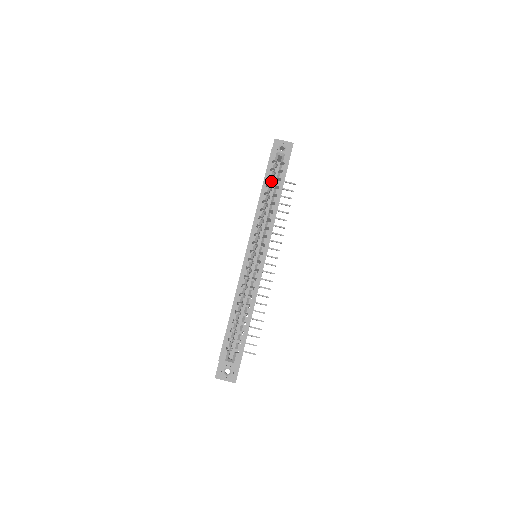
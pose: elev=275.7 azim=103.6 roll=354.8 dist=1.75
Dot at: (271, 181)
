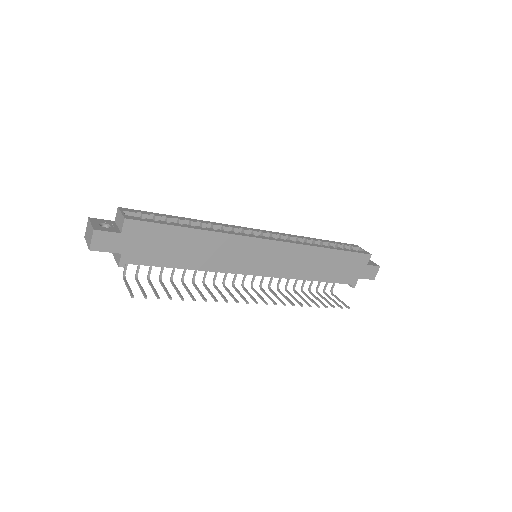
Dot at: (334, 246)
